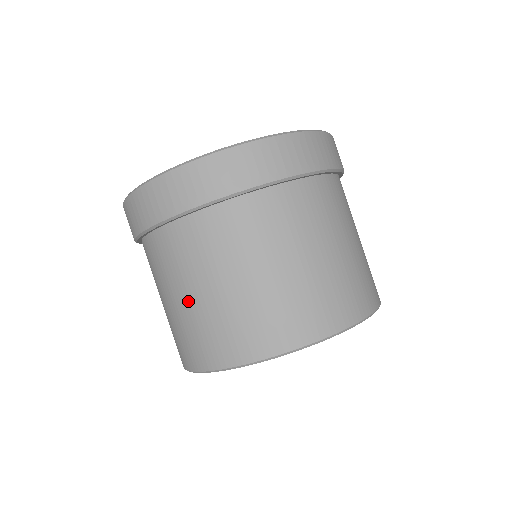
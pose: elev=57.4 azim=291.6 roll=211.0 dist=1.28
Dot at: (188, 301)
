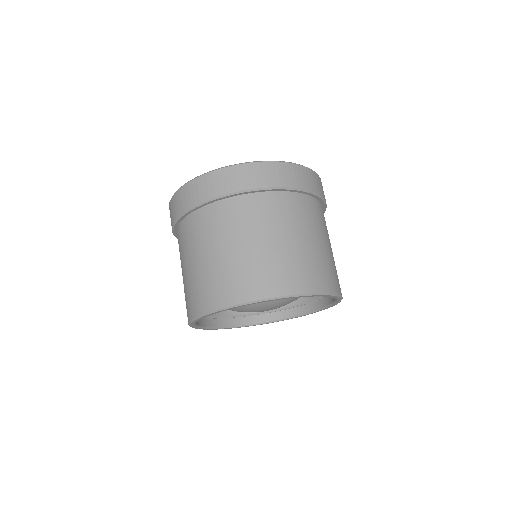
Dot at: (183, 275)
